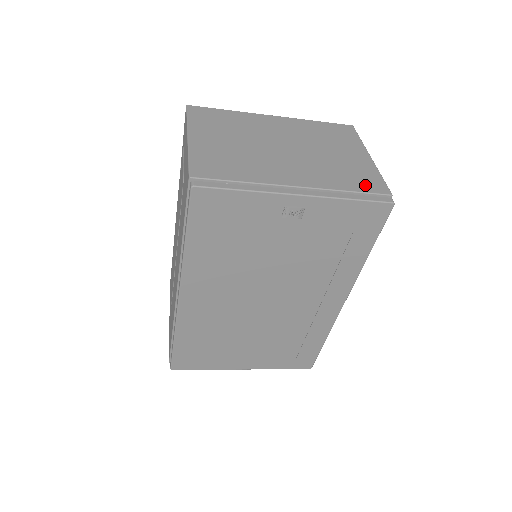
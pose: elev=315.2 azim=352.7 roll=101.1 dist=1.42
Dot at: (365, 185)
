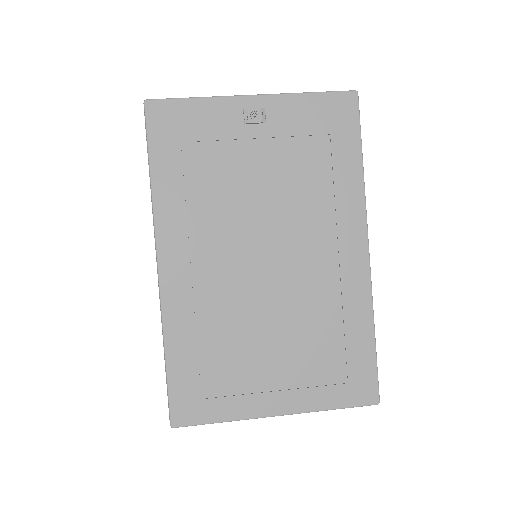
Dot at: occluded
